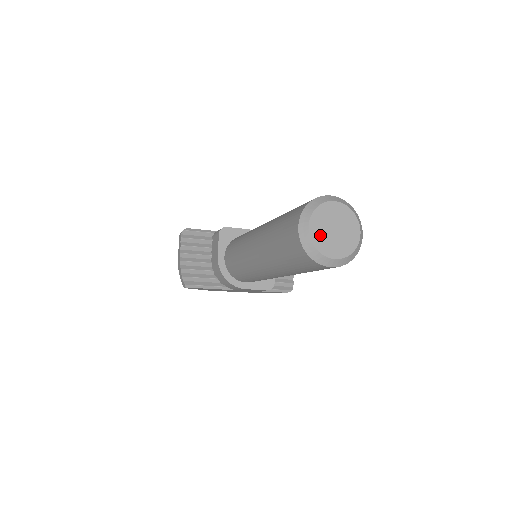
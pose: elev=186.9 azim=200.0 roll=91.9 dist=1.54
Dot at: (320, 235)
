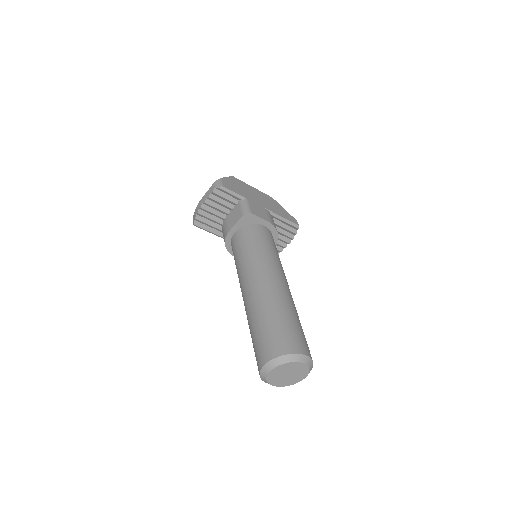
Dot at: (275, 375)
